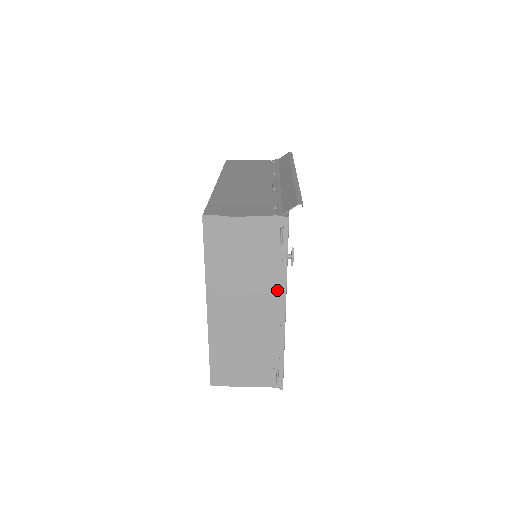
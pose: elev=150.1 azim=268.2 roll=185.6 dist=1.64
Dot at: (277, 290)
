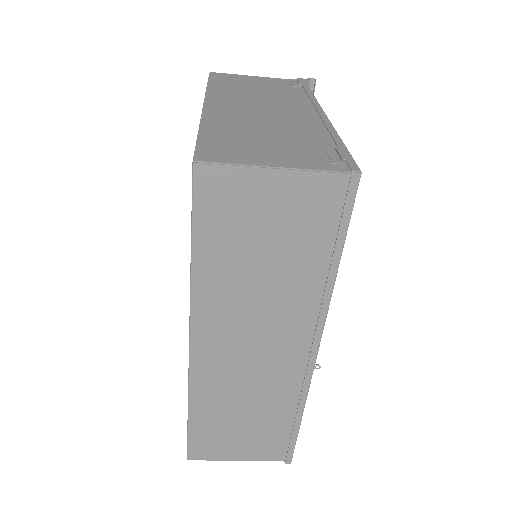
Dot at: (306, 104)
